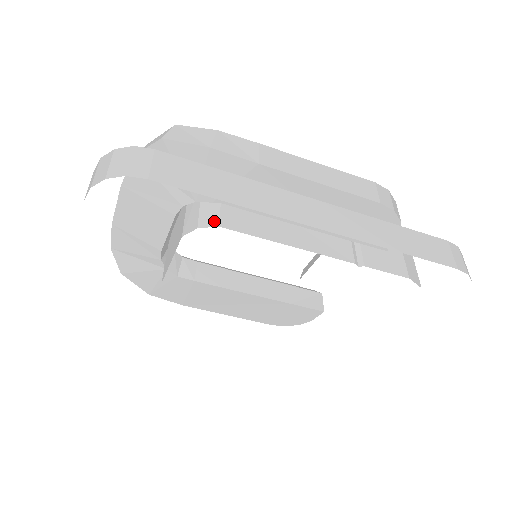
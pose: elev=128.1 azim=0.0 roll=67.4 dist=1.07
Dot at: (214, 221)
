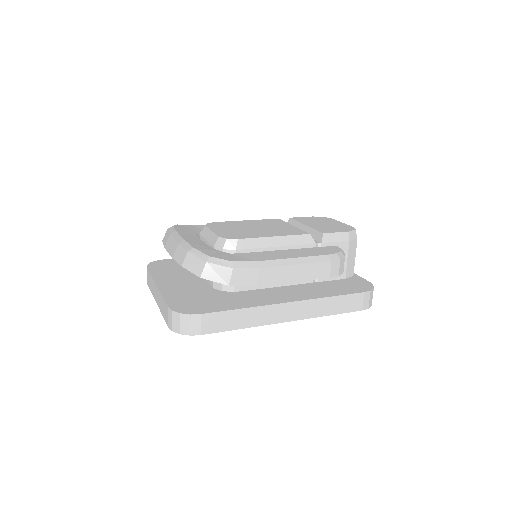
Dot at: (231, 288)
